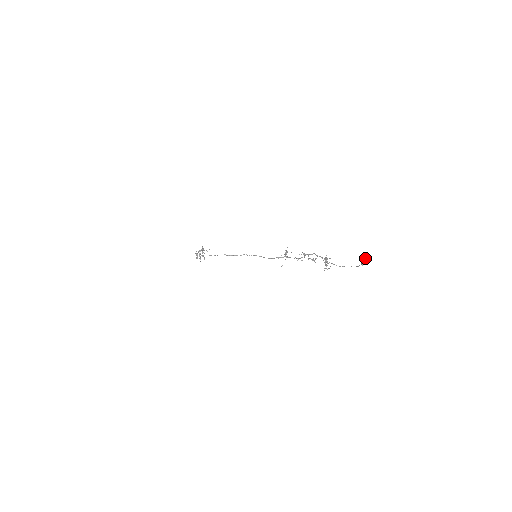
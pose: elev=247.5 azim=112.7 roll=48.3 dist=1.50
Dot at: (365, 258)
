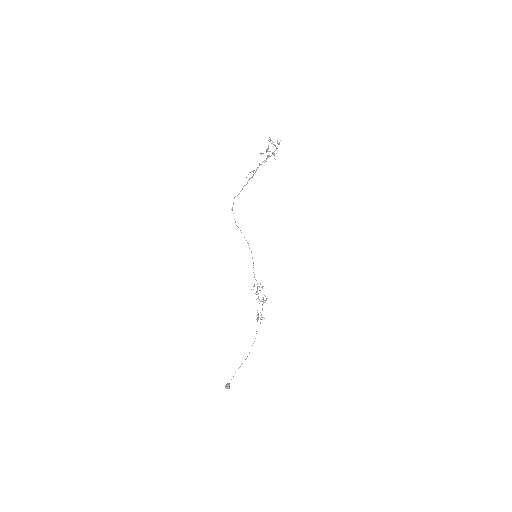
Dot at: (227, 388)
